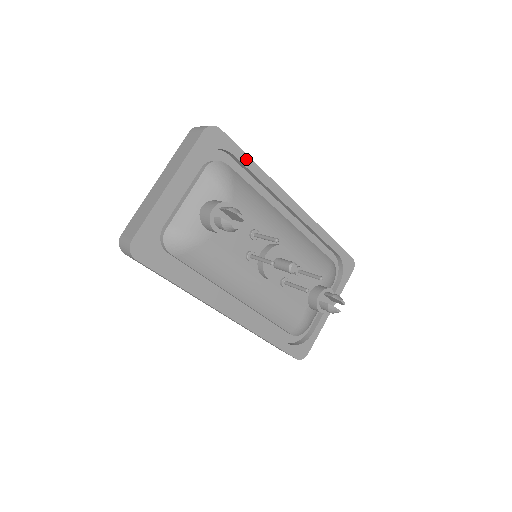
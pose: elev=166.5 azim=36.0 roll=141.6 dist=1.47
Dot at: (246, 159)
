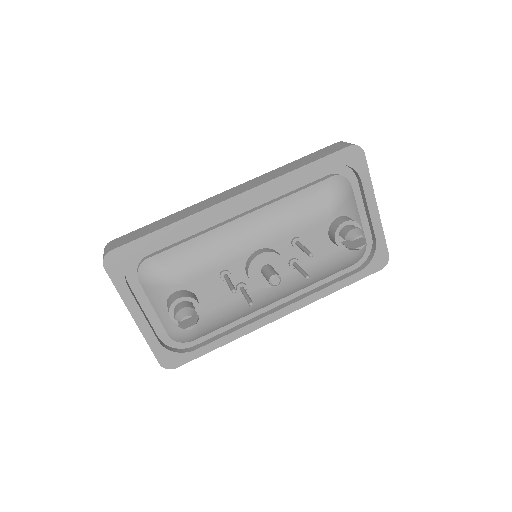
Dot at: (154, 236)
